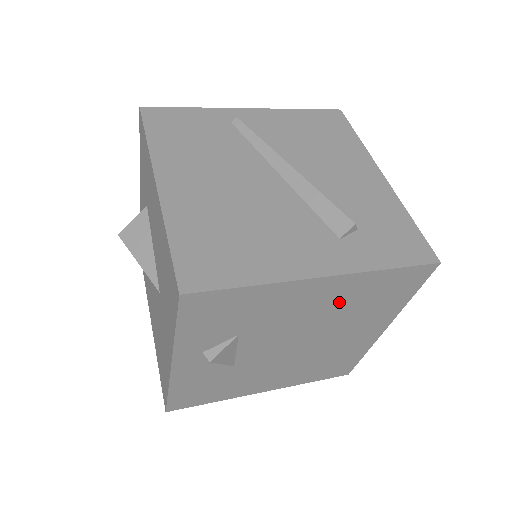
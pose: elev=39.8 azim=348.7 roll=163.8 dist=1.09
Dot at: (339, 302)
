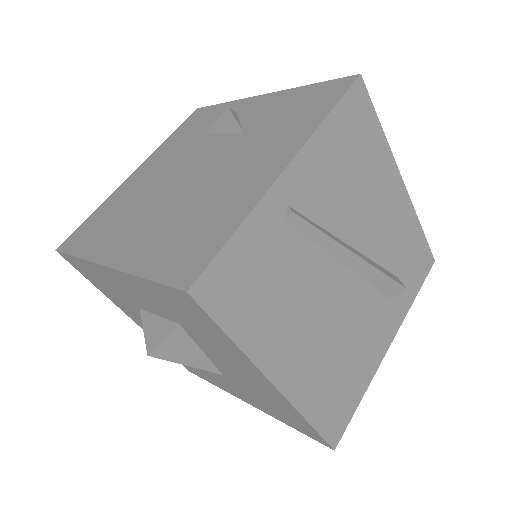
Dot at: occluded
